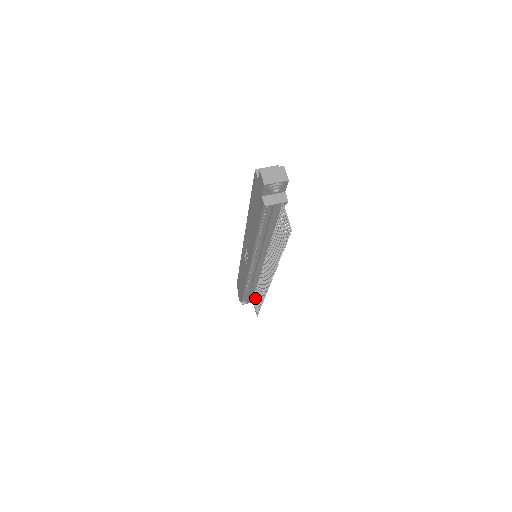
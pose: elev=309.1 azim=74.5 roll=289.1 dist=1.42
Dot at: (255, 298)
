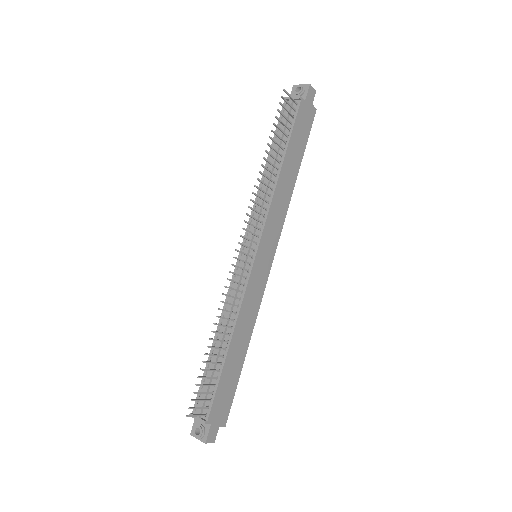
Dot at: (211, 384)
